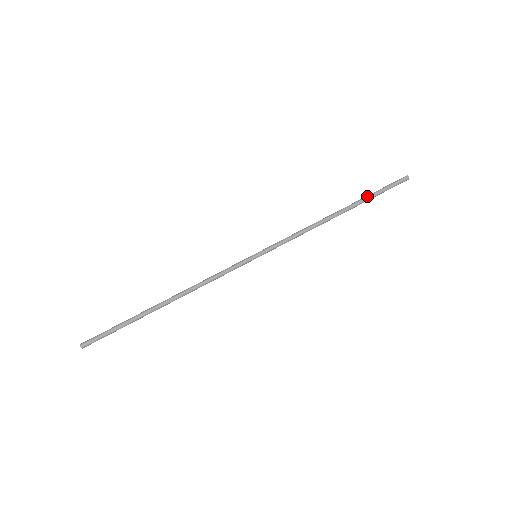
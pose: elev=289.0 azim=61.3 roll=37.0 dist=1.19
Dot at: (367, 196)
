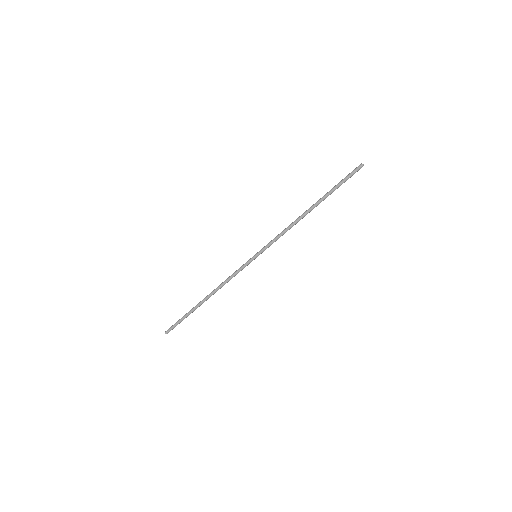
Dot at: (330, 191)
